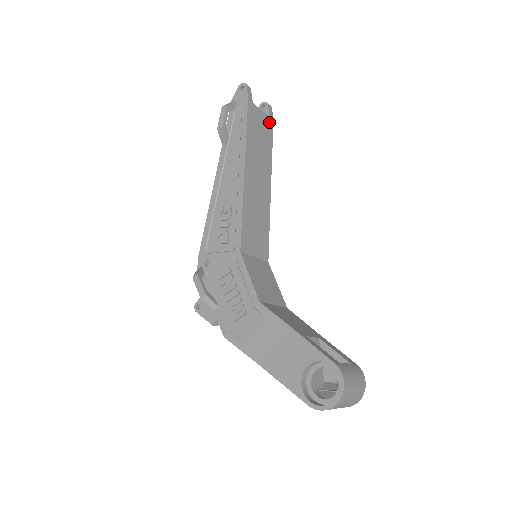
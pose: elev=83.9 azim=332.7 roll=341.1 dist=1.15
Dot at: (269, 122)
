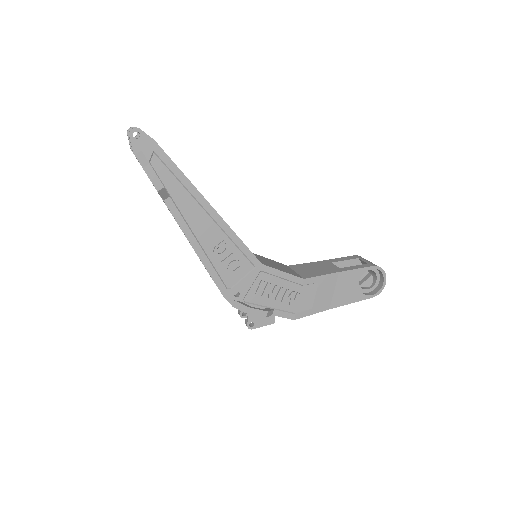
Dot at: occluded
